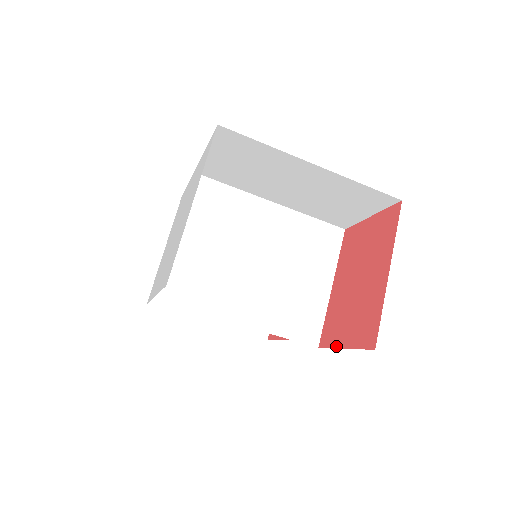
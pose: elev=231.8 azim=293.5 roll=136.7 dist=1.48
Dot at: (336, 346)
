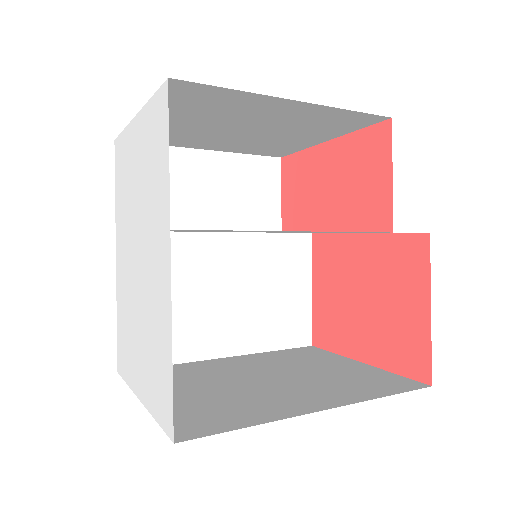
Dot at: (313, 275)
